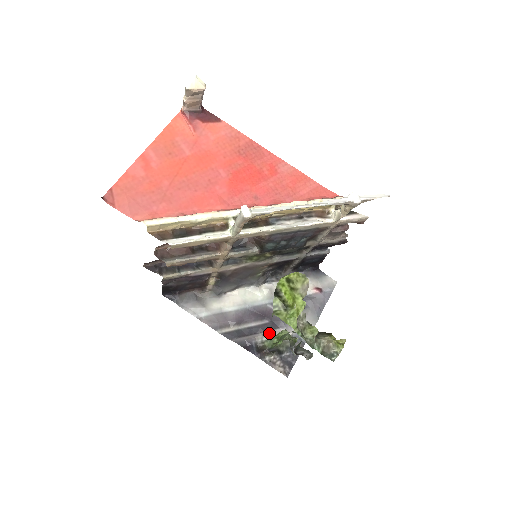
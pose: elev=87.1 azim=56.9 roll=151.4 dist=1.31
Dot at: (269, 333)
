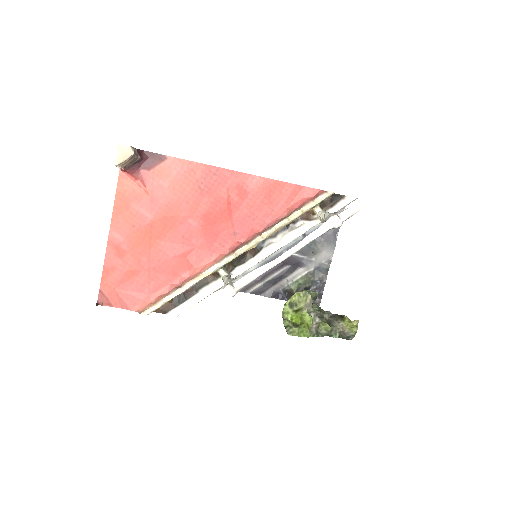
Dot at: (292, 276)
